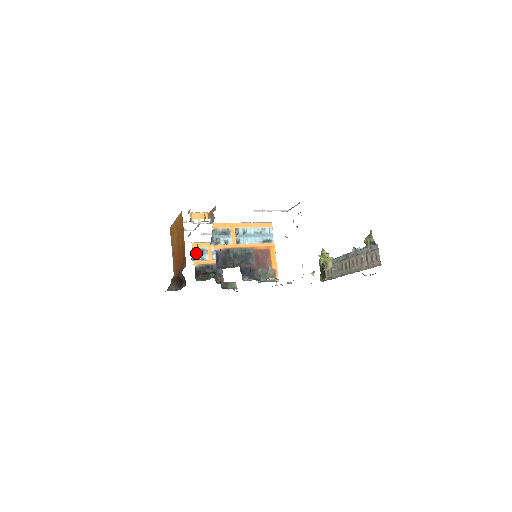
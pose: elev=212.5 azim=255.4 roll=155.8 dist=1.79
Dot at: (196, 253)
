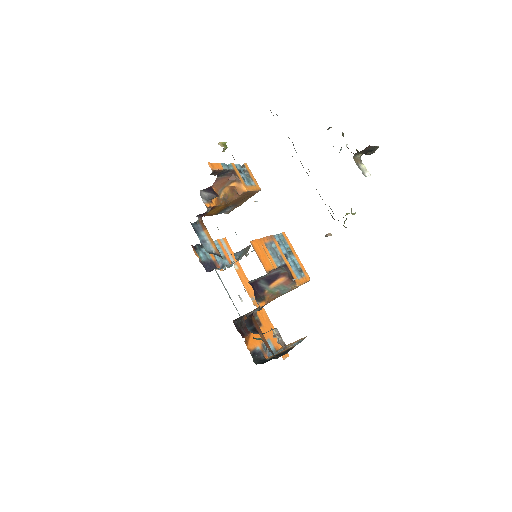
Dot at: occluded
